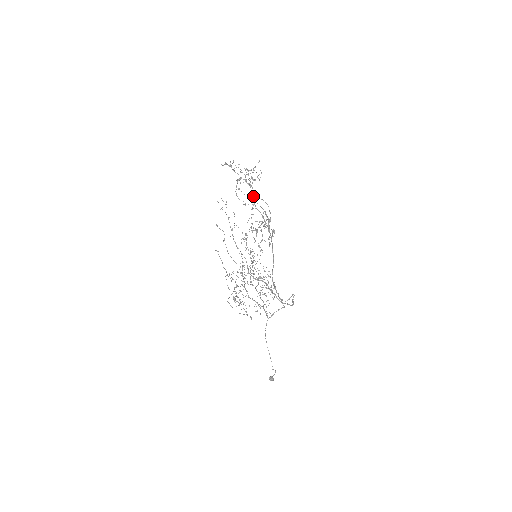
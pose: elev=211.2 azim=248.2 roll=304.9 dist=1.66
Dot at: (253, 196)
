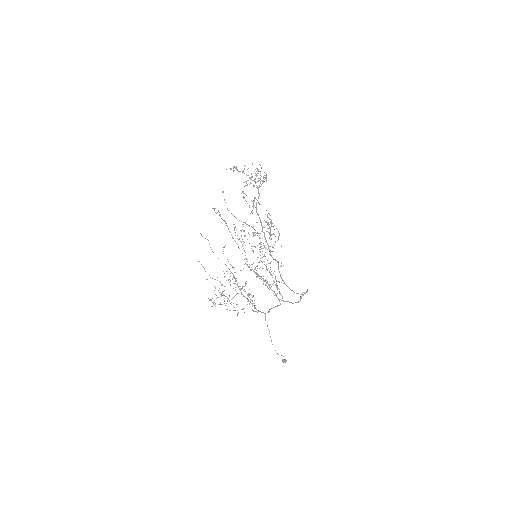
Dot at: (228, 210)
